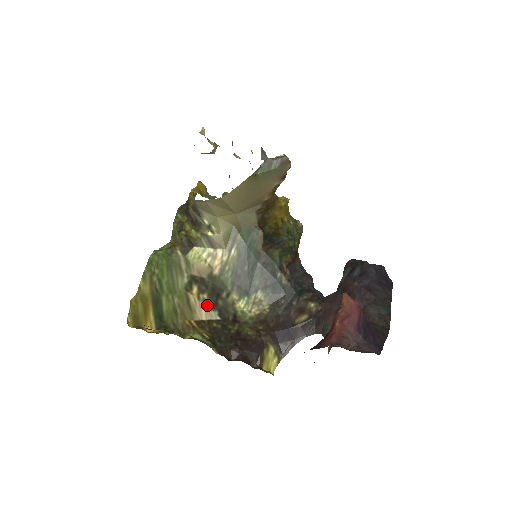
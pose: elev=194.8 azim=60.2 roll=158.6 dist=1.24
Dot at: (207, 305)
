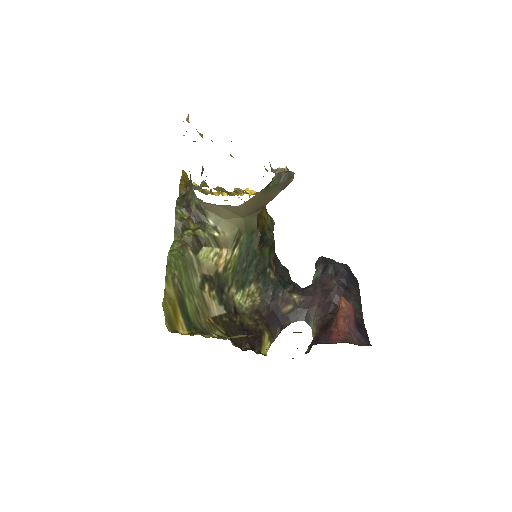
Dot at: (216, 301)
